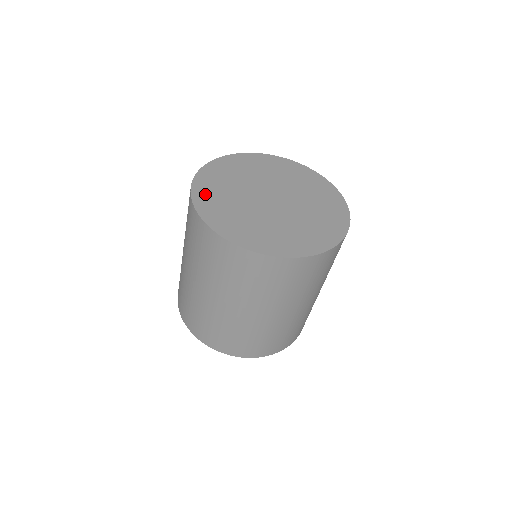
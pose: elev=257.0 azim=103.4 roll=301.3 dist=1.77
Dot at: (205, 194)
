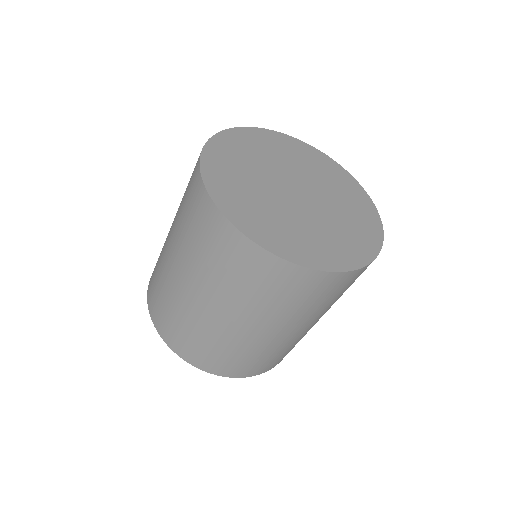
Dot at: (222, 185)
